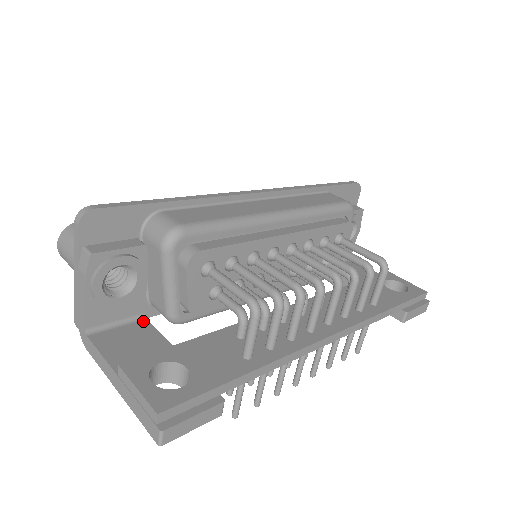
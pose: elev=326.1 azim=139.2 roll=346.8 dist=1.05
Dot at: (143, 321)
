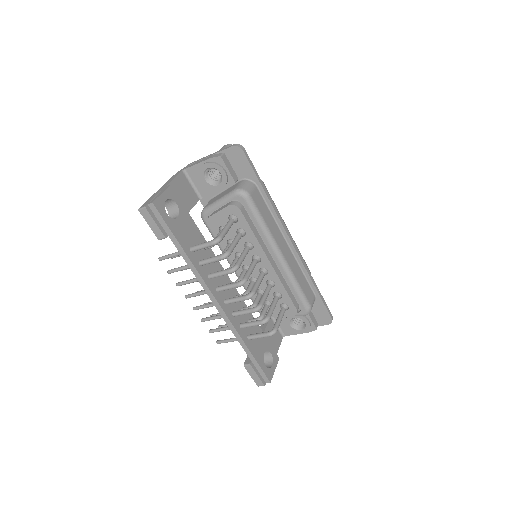
Dot at: (198, 198)
